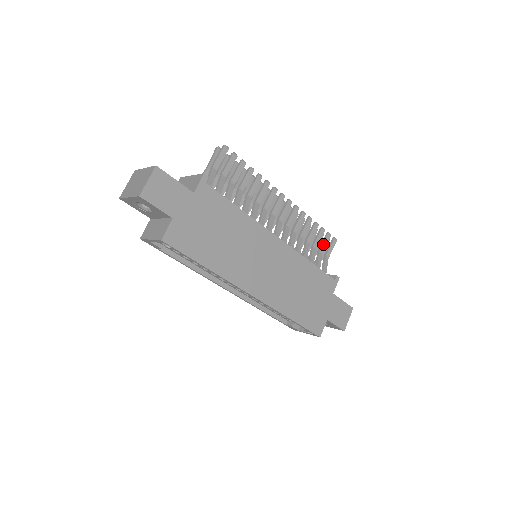
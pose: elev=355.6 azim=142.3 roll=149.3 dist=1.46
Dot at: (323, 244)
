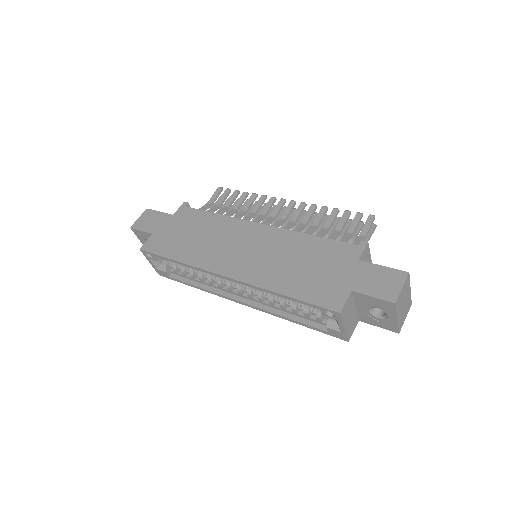
Dot at: (351, 225)
